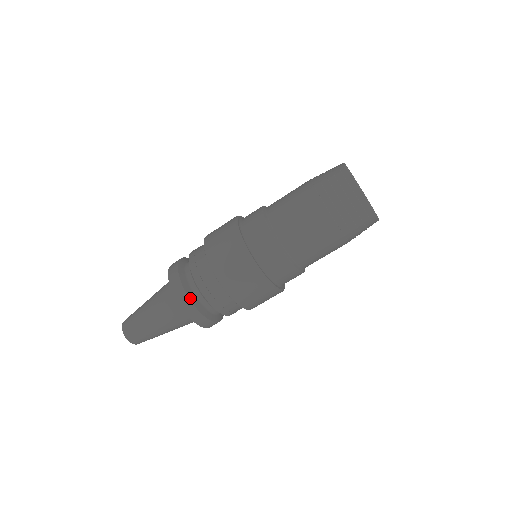
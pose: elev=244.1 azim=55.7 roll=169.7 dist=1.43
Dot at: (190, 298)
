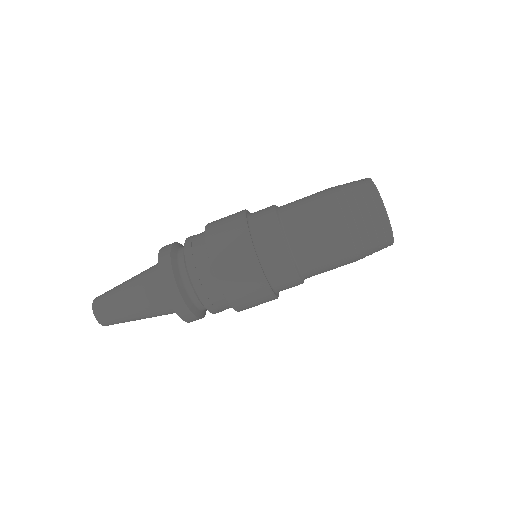
Dot at: (195, 315)
